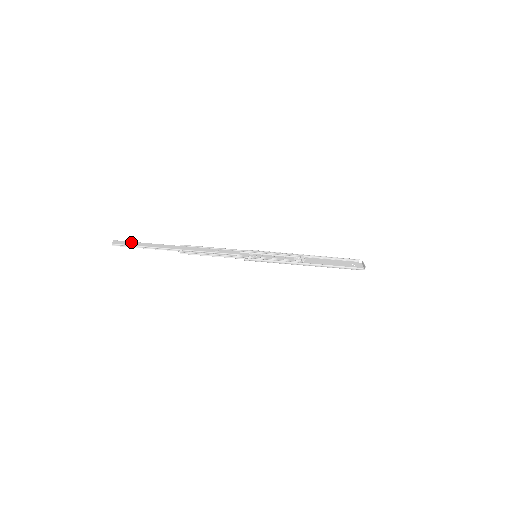
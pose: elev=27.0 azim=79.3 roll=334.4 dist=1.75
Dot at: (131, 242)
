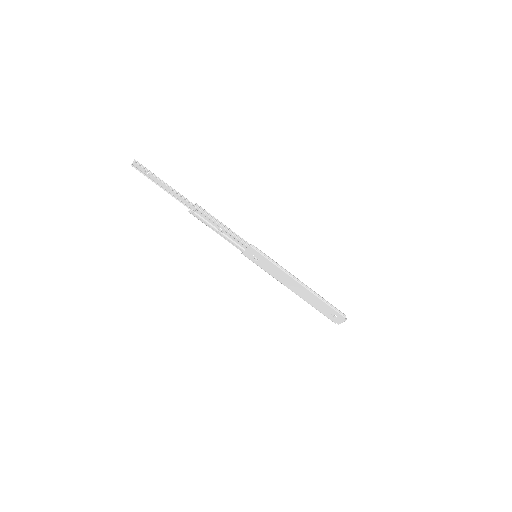
Dot at: (150, 173)
